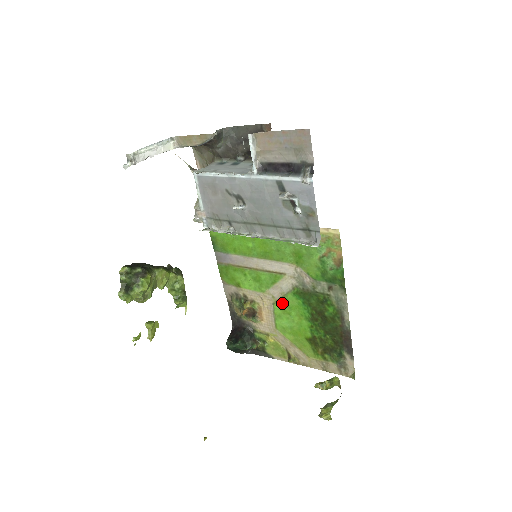
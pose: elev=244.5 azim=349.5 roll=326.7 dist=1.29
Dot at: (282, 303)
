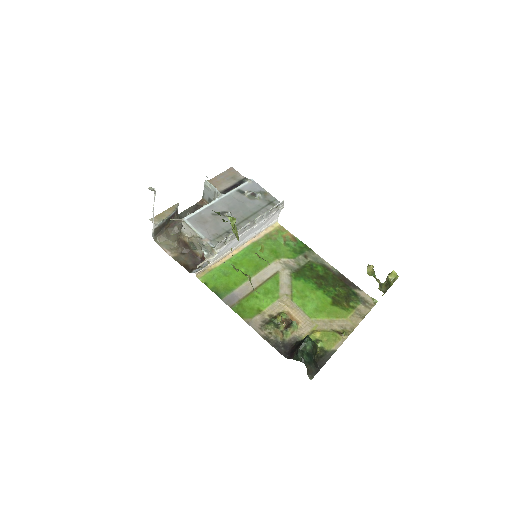
Dot at: (295, 293)
